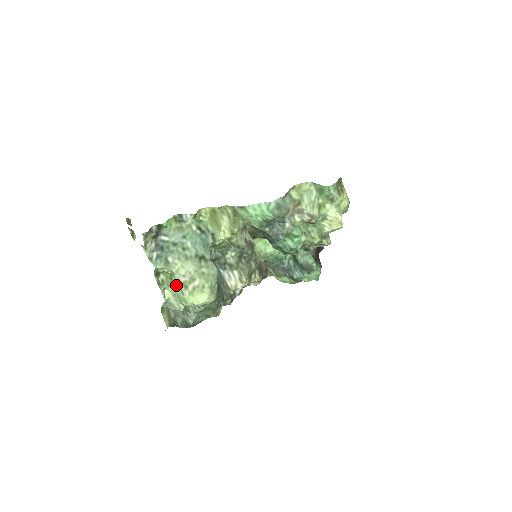
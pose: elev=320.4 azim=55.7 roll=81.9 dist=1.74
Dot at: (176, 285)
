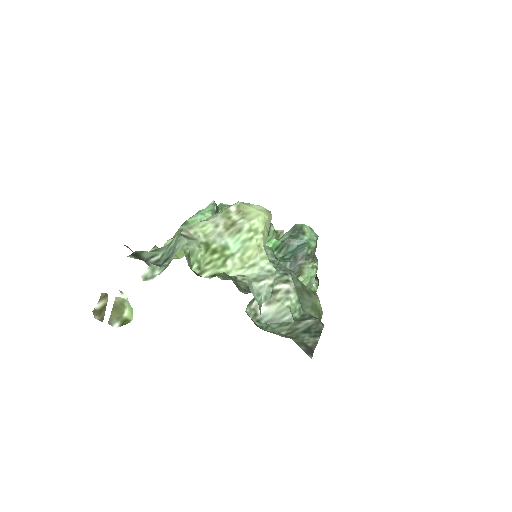
Dot at: (225, 244)
